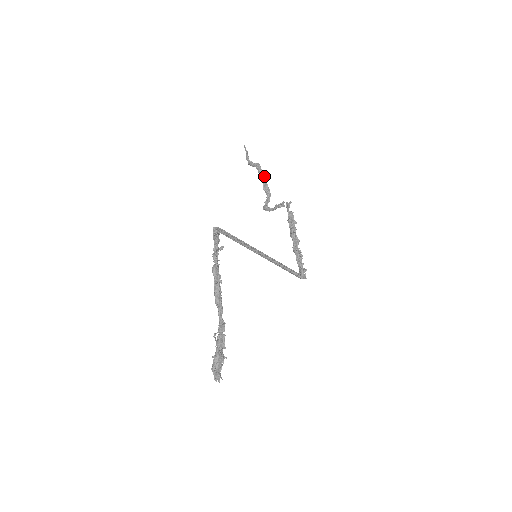
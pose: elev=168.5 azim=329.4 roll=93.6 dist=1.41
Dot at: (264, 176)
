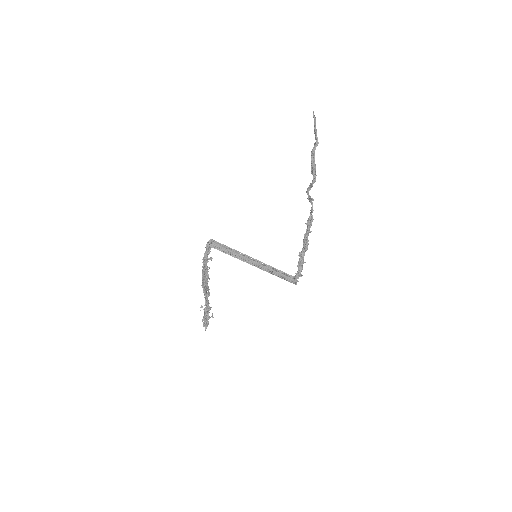
Dot at: (314, 161)
